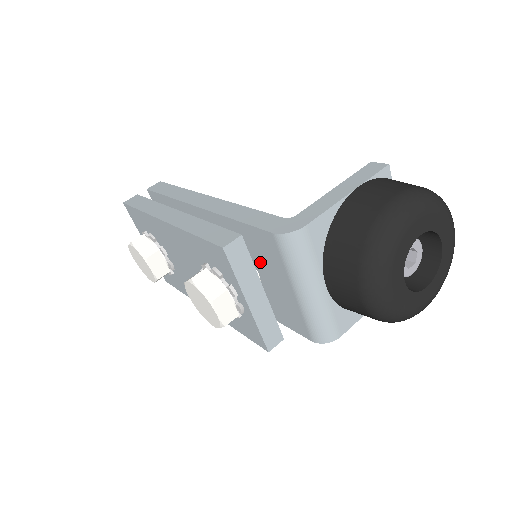
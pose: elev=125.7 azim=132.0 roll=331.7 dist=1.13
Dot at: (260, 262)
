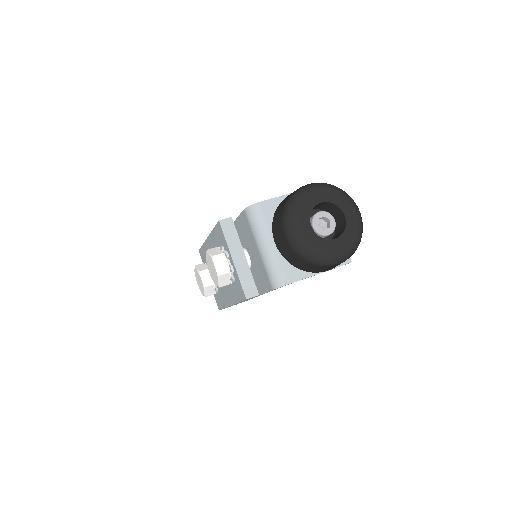
Dot at: (247, 242)
